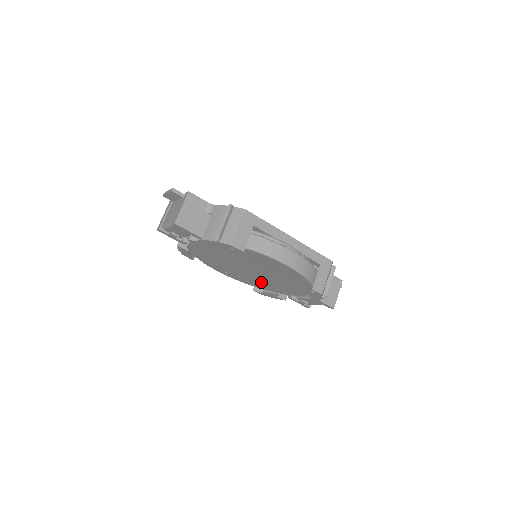
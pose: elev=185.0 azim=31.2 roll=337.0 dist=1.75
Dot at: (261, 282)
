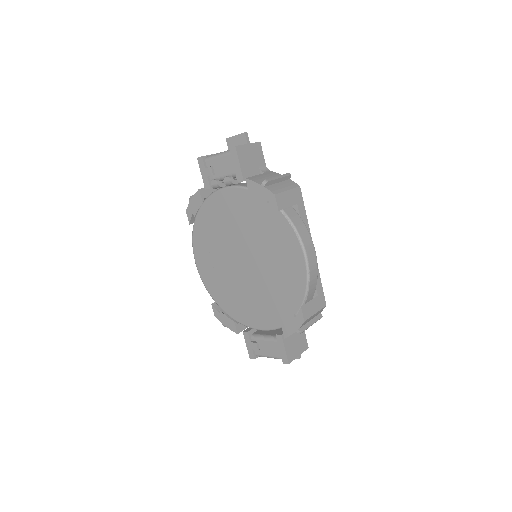
Dot at: (235, 291)
